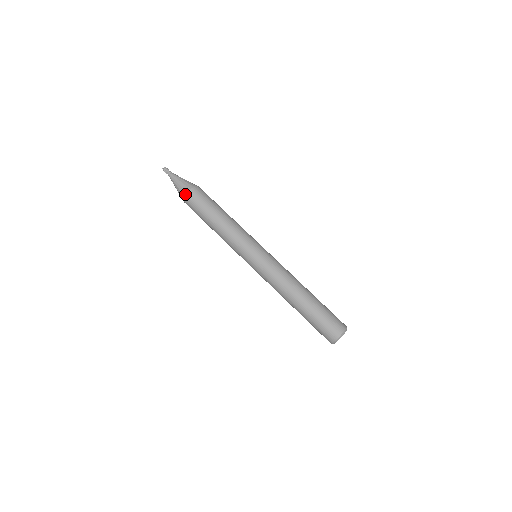
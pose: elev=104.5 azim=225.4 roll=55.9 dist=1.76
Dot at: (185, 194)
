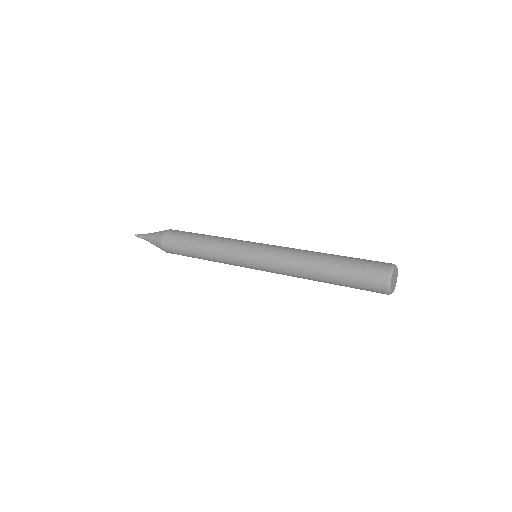
Dot at: (163, 234)
